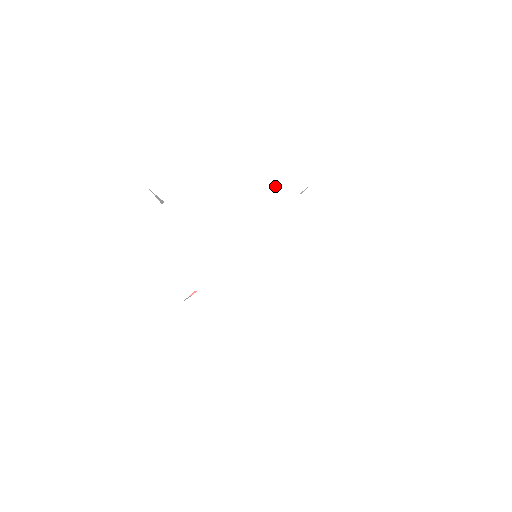
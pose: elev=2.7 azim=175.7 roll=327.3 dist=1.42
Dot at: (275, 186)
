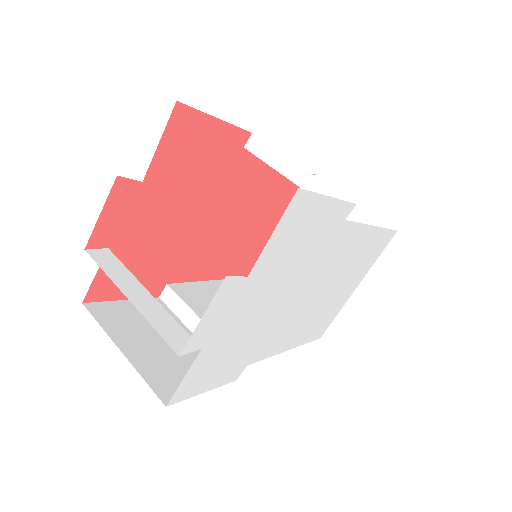
Dot at: (322, 233)
